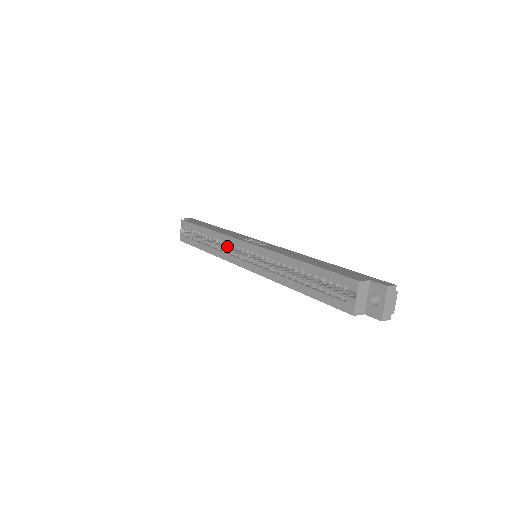
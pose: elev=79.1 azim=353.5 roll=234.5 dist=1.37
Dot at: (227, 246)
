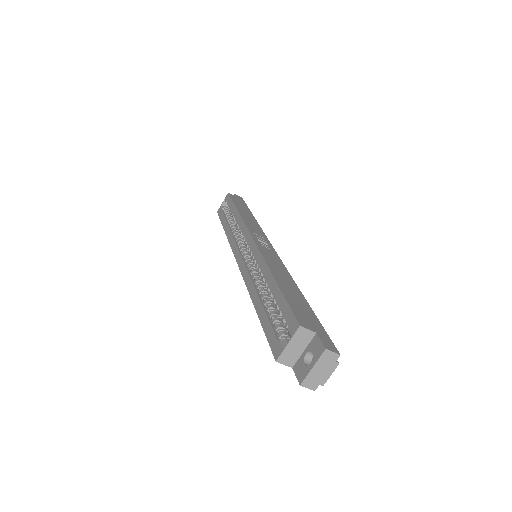
Dot at: occluded
